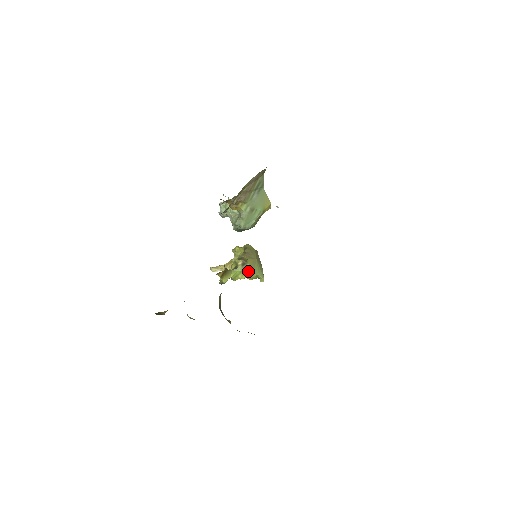
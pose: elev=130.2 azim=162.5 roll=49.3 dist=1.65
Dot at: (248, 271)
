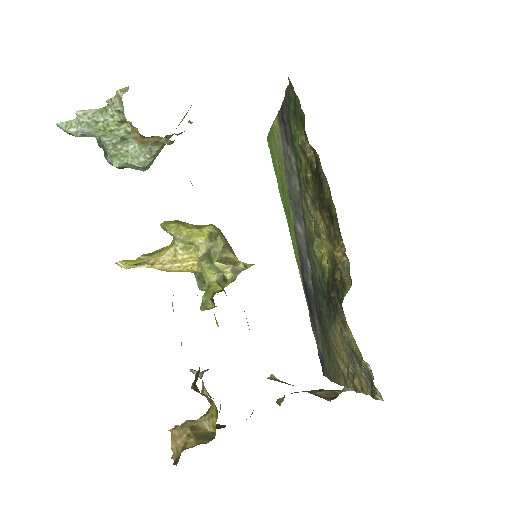
Dot at: occluded
